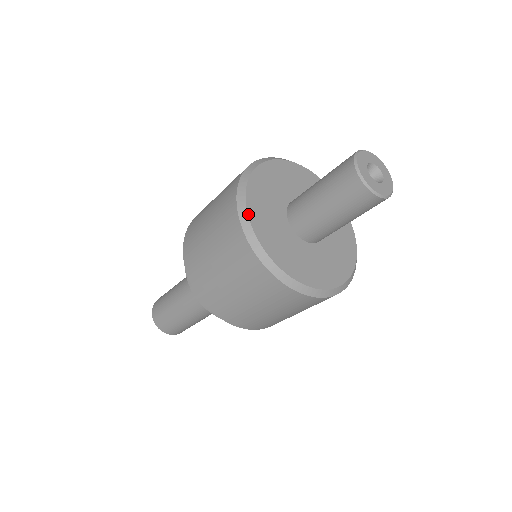
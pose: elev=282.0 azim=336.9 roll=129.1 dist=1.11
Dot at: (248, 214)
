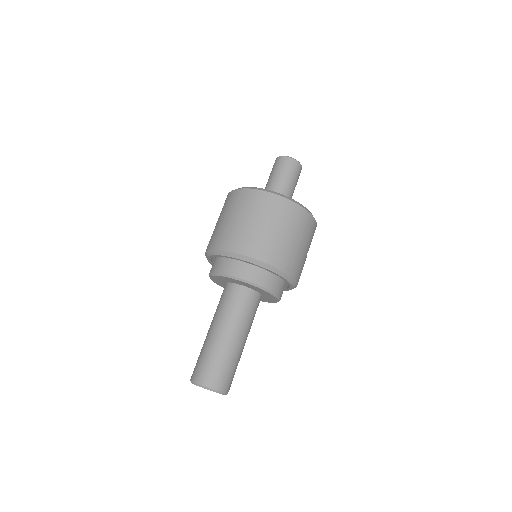
Dot at: (256, 188)
